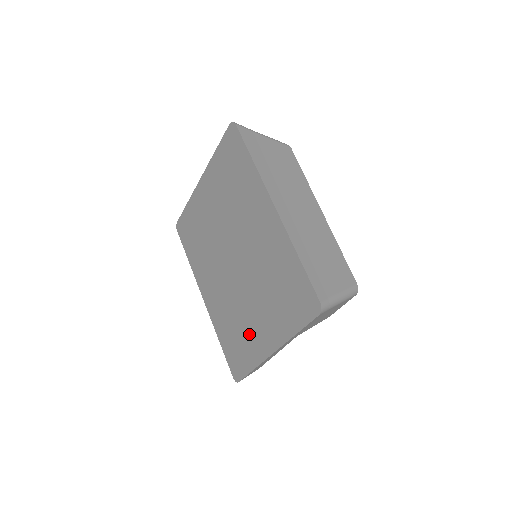
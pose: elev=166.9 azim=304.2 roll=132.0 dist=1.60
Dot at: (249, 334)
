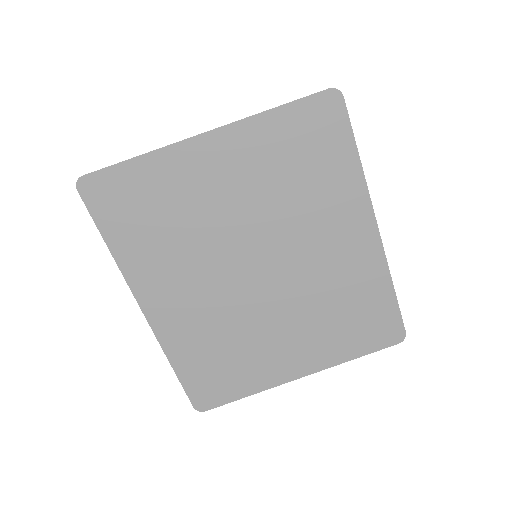
Dot at: (258, 358)
